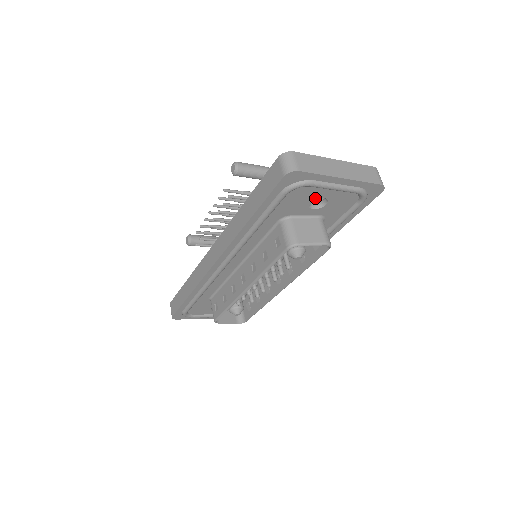
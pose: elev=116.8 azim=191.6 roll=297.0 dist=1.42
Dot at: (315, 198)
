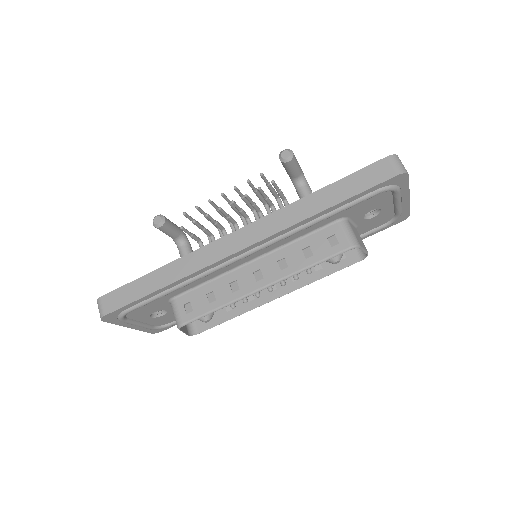
Dot at: (378, 207)
